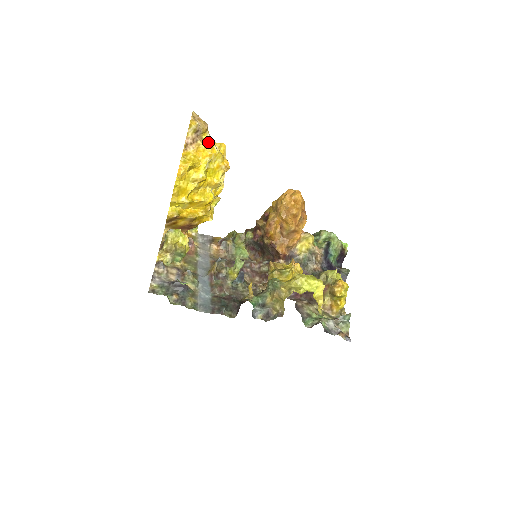
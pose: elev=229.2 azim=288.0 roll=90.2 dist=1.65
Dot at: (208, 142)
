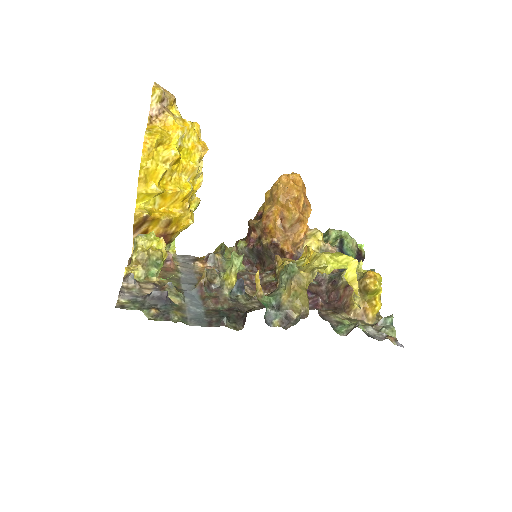
Dot at: (178, 116)
